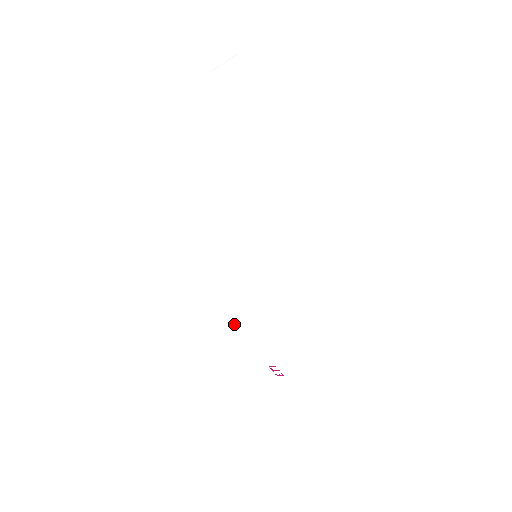
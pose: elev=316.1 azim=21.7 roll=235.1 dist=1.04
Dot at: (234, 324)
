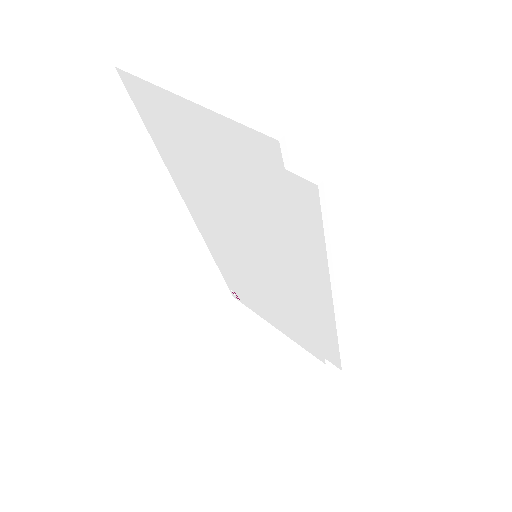
Dot at: (215, 259)
